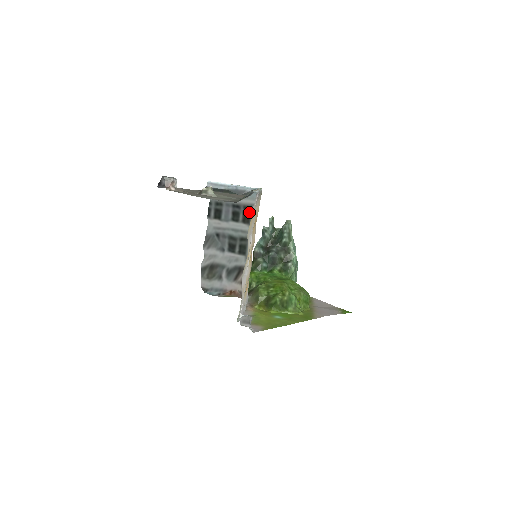
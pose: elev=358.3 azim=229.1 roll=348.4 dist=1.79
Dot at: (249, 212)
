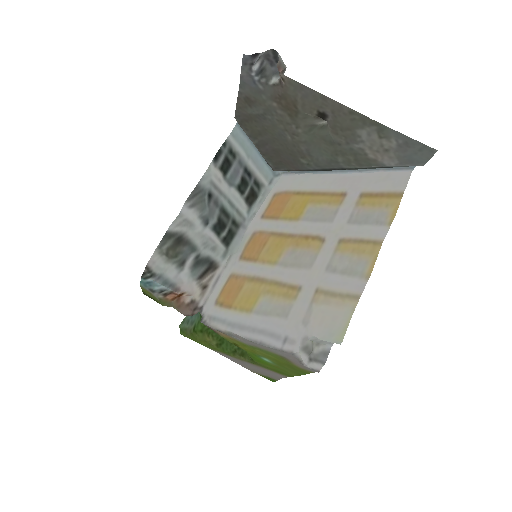
Dot at: (257, 191)
